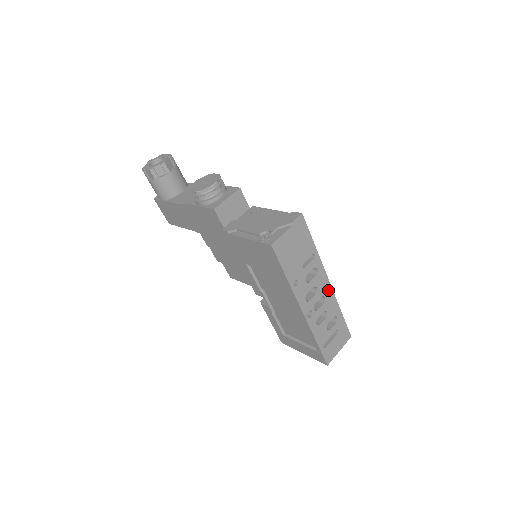
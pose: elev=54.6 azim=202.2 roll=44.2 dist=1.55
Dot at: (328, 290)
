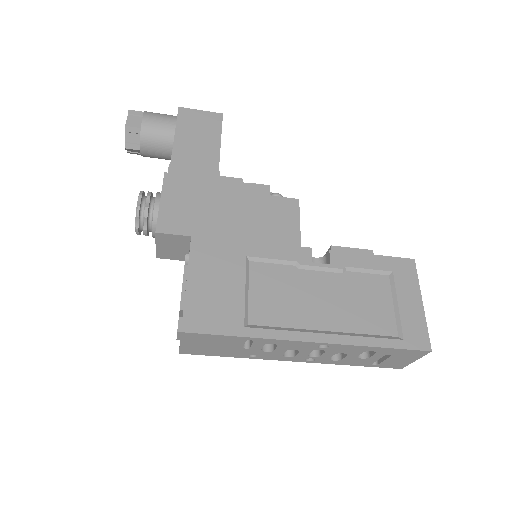
Dot at: (325, 340)
